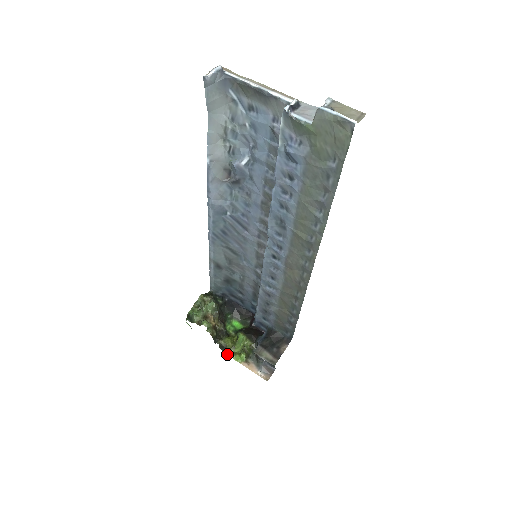
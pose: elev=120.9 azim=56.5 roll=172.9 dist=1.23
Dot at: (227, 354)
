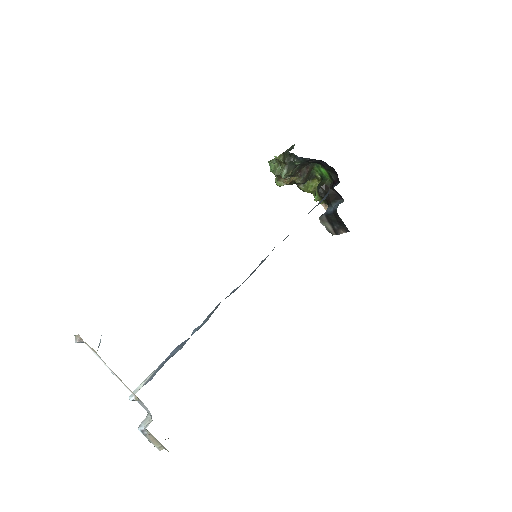
Dot at: occluded
